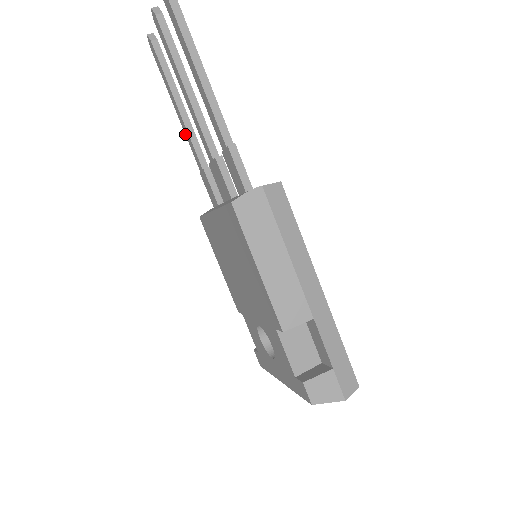
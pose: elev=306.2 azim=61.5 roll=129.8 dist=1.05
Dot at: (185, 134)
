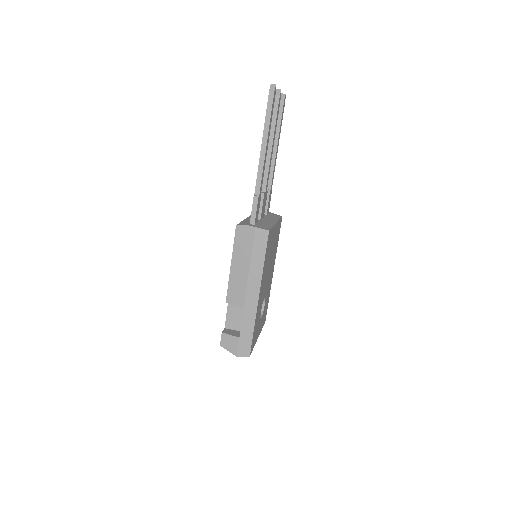
Dot at: occluded
